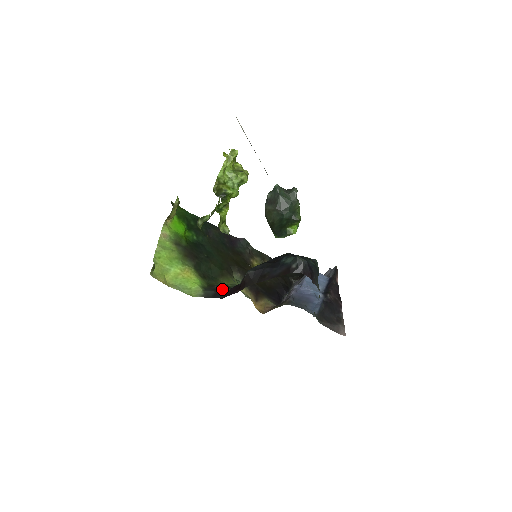
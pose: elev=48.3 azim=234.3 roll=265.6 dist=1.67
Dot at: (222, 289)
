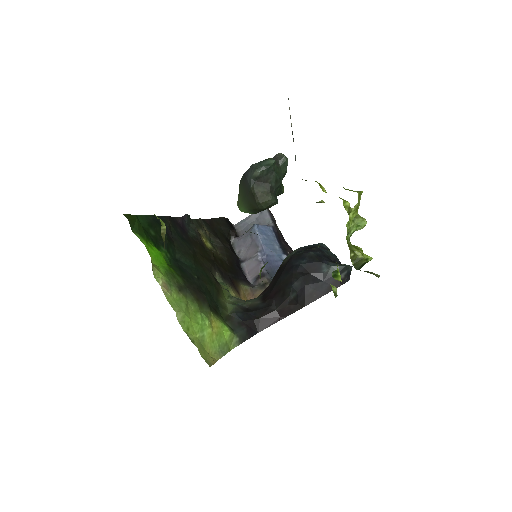
Dot at: (248, 319)
